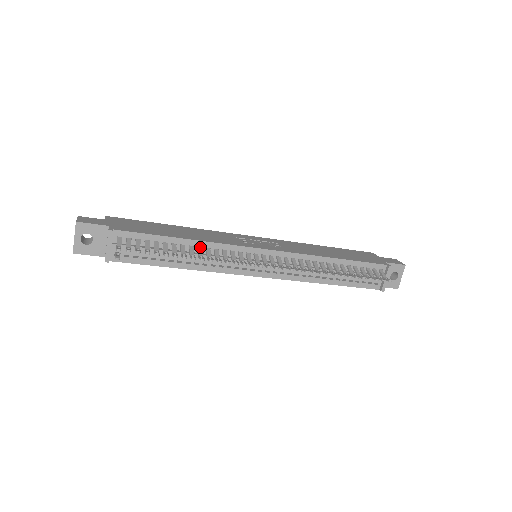
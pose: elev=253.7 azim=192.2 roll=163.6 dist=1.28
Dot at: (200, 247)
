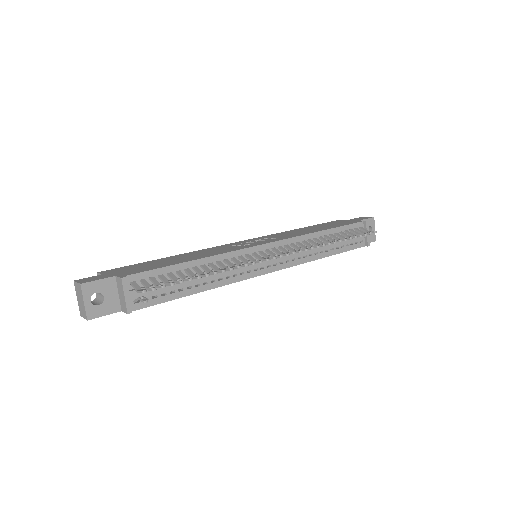
Dot at: (211, 263)
